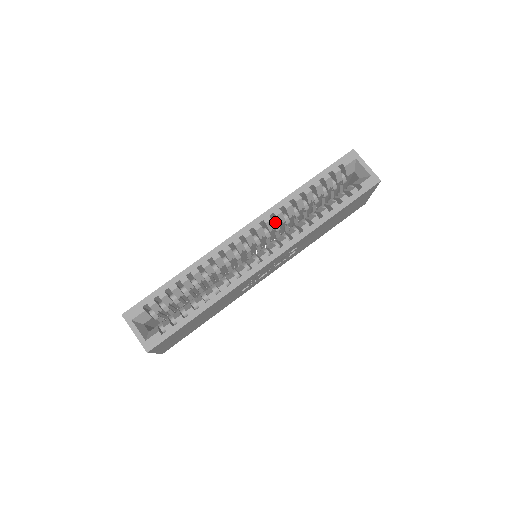
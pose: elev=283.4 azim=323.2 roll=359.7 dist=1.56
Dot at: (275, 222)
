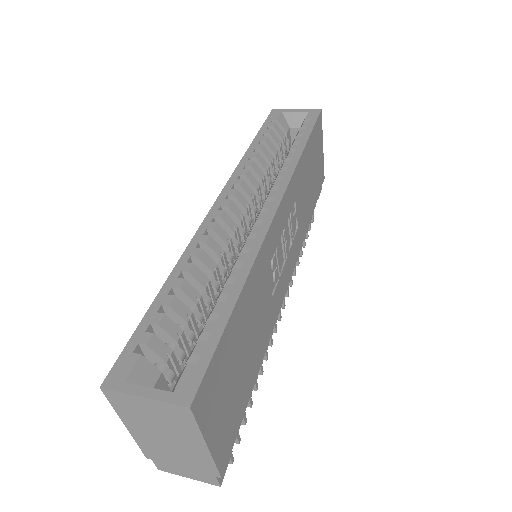
Dot at: occluded
